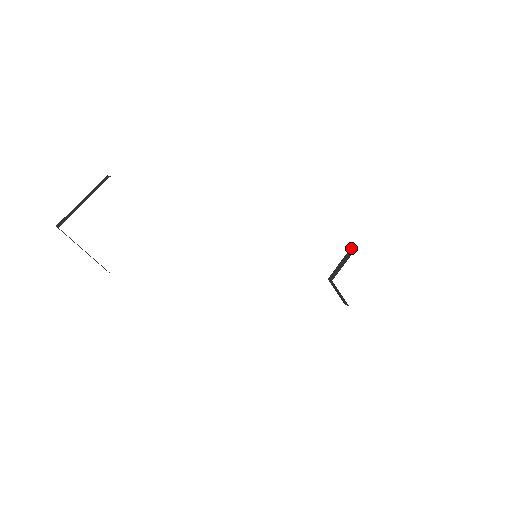
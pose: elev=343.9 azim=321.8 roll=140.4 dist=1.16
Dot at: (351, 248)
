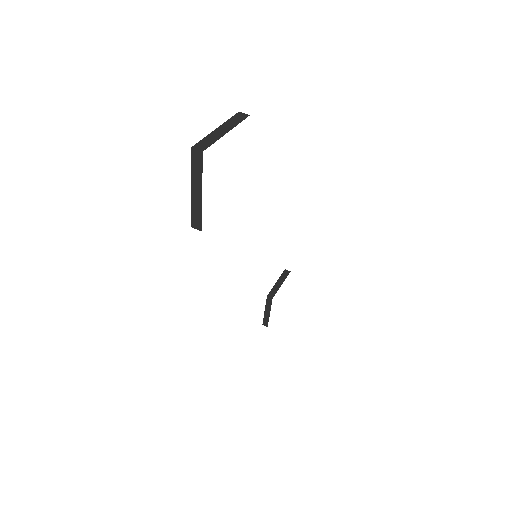
Dot at: (285, 271)
